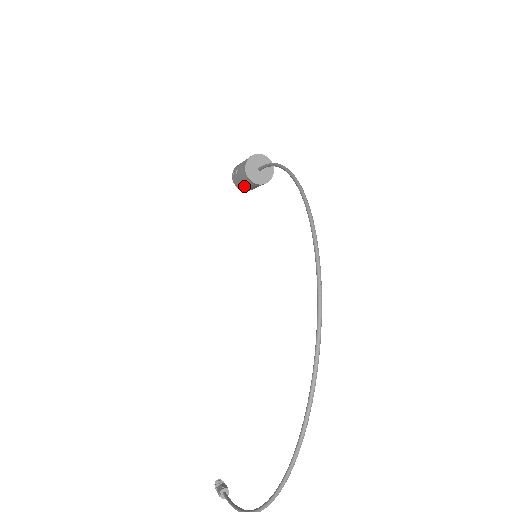
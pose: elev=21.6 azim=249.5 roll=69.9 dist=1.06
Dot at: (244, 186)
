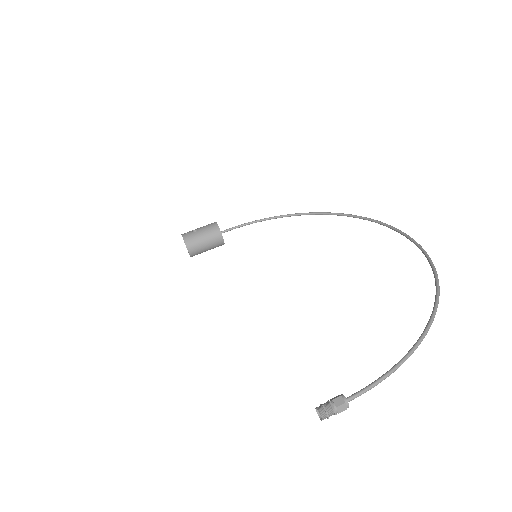
Dot at: (200, 241)
